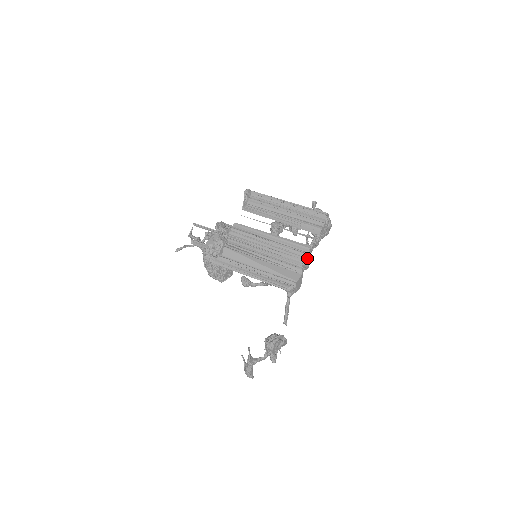
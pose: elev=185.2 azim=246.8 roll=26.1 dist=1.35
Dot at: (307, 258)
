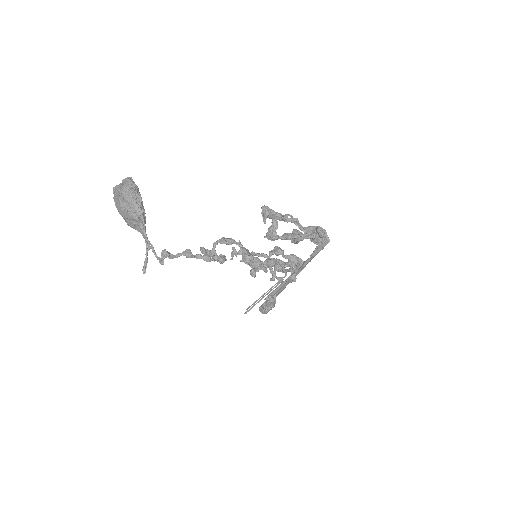
Dot at: (276, 217)
